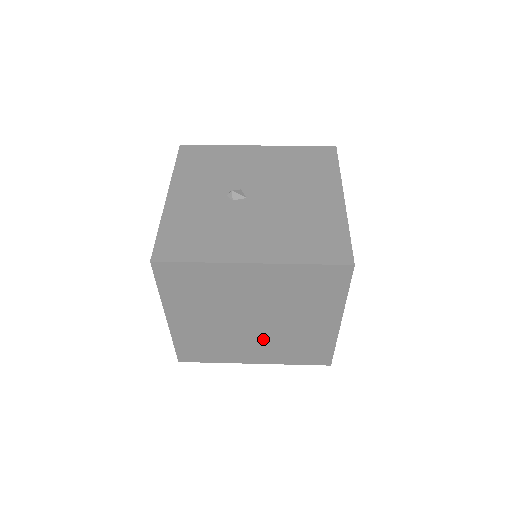
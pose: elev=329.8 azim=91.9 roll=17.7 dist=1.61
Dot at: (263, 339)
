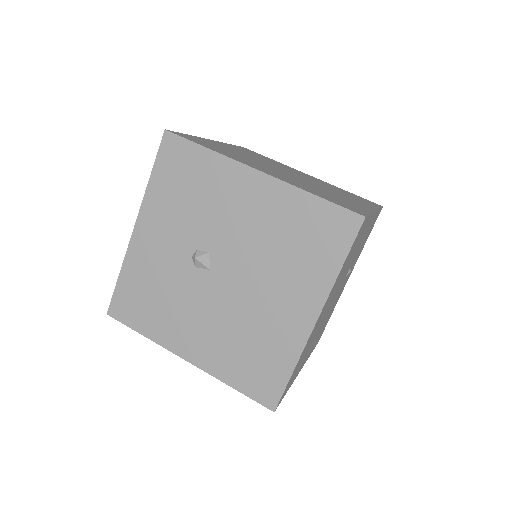
Dot at: occluded
